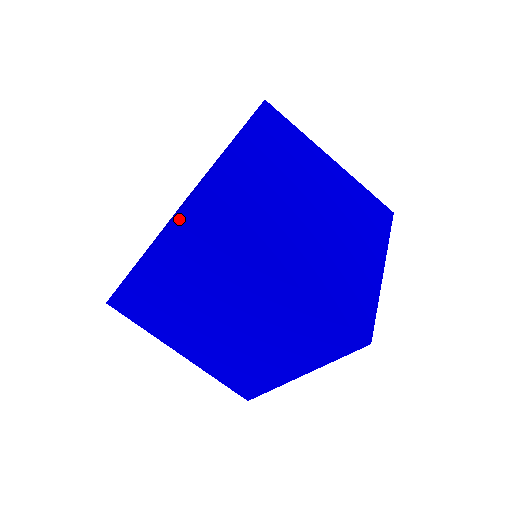
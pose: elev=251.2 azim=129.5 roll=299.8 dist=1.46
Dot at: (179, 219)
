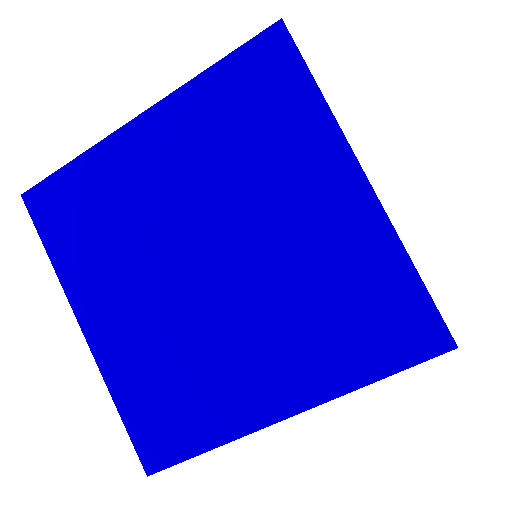
Dot at: (250, 48)
